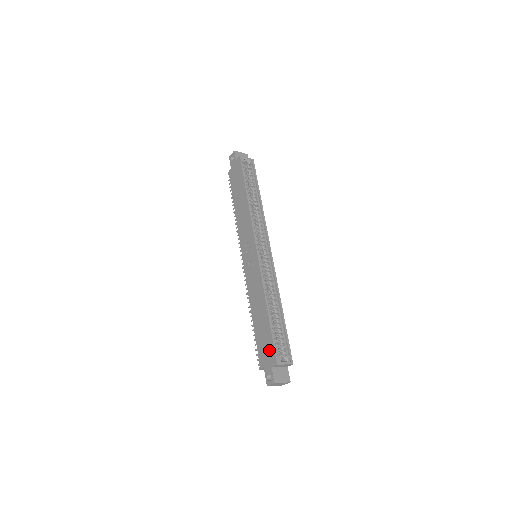
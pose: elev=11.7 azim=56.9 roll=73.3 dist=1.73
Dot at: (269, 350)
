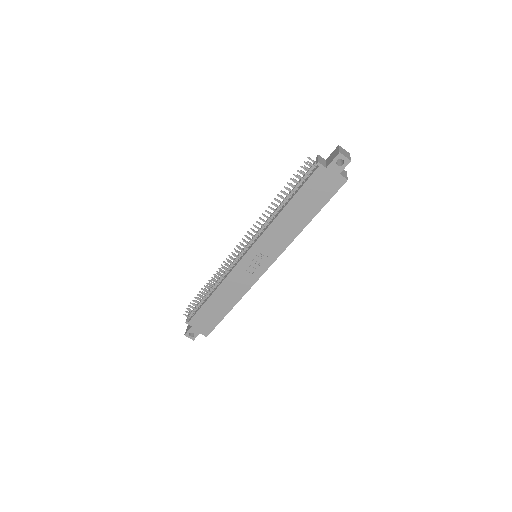
Dot at: (208, 326)
